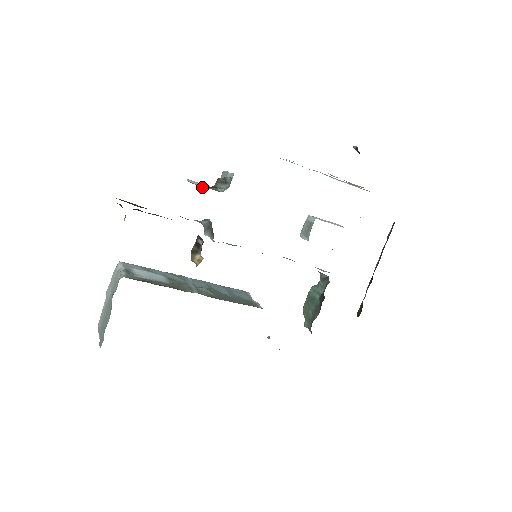
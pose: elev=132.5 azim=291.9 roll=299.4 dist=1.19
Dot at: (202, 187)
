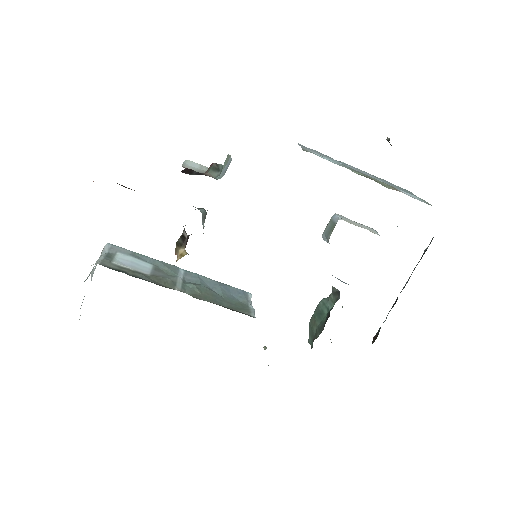
Dot at: (186, 173)
